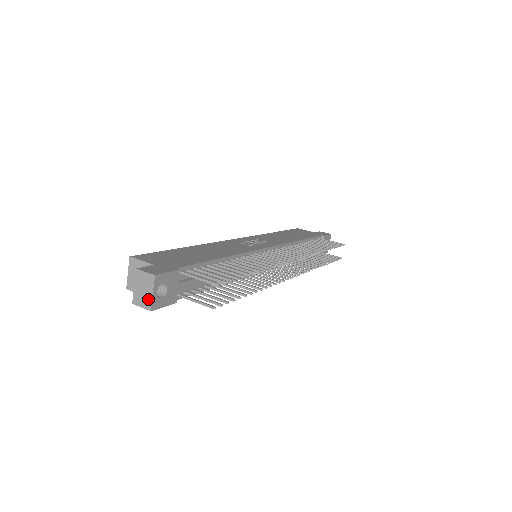
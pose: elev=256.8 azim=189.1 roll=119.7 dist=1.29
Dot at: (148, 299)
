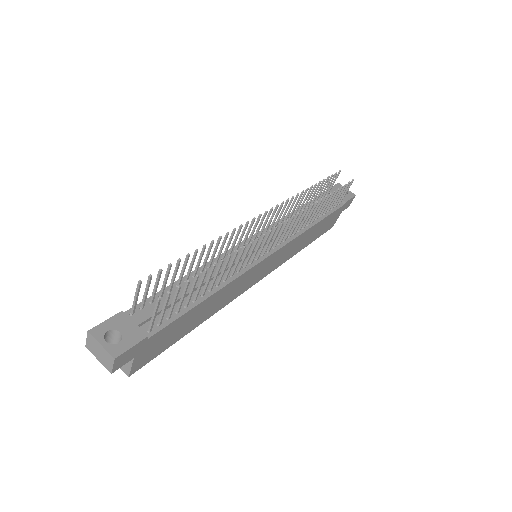
Dot at: (105, 354)
